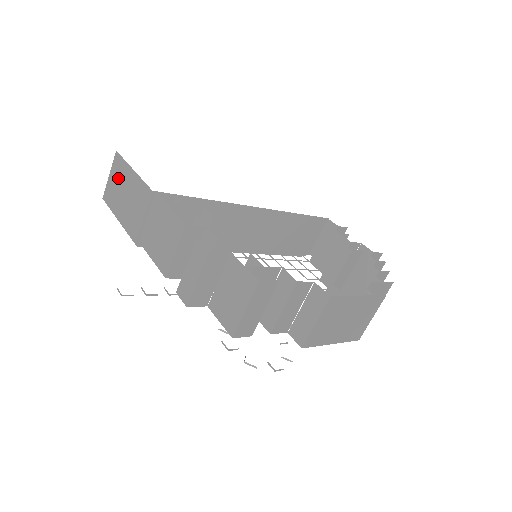
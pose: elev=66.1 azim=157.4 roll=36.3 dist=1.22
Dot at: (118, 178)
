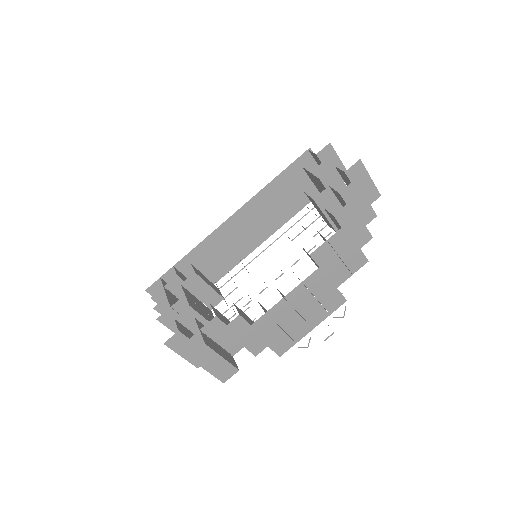
Dot at: occluded
